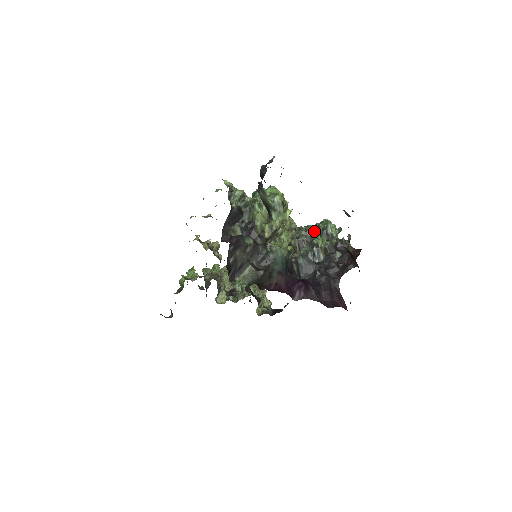
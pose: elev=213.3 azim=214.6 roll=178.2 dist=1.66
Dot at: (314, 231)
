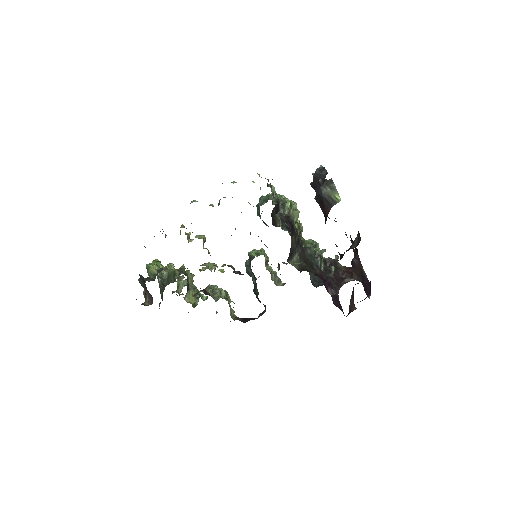
Dot at: occluded
